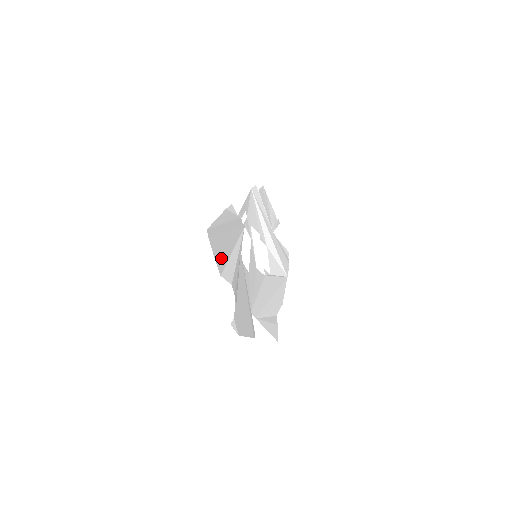
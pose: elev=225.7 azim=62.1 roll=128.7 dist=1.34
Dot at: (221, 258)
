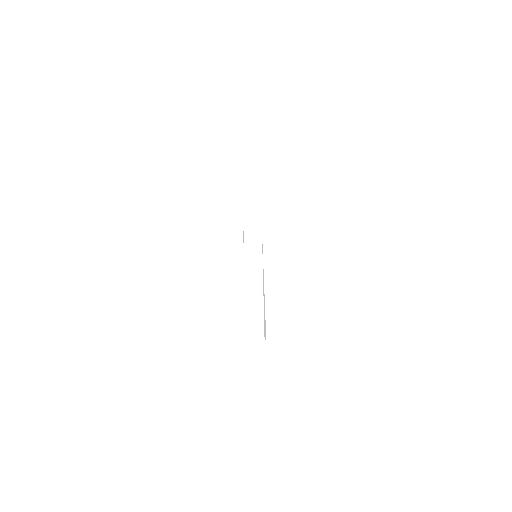
Dot at: occluded
